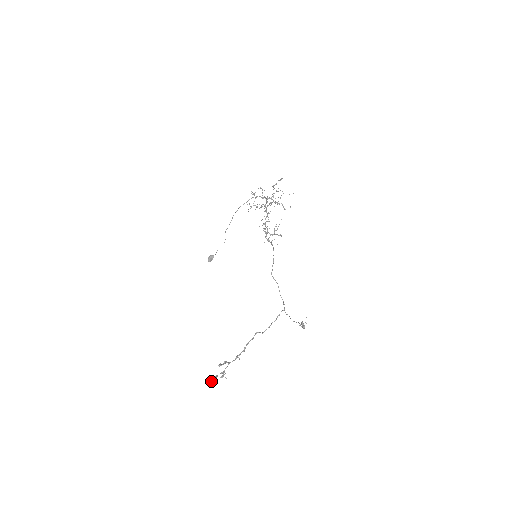
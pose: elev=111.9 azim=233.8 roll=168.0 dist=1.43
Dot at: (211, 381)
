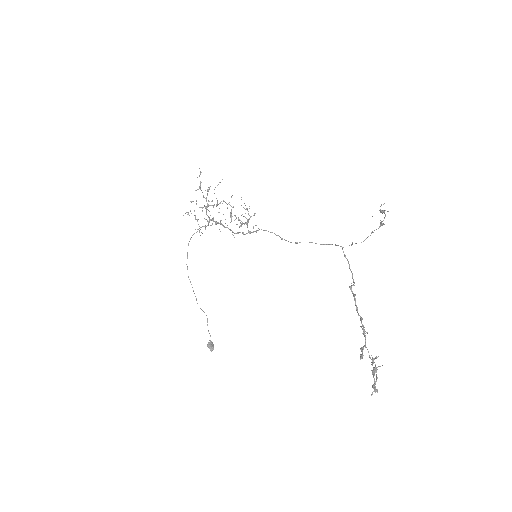
Dot at: occluded
